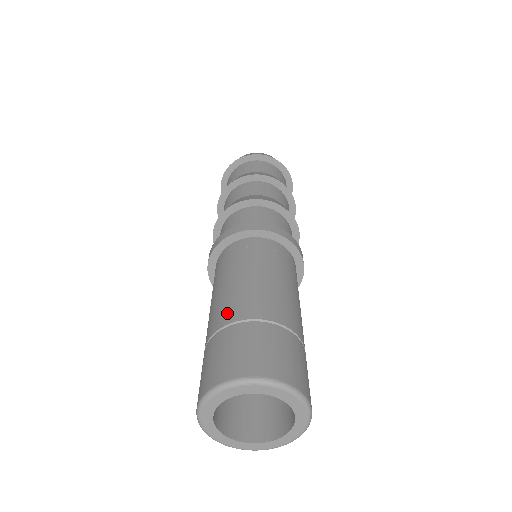
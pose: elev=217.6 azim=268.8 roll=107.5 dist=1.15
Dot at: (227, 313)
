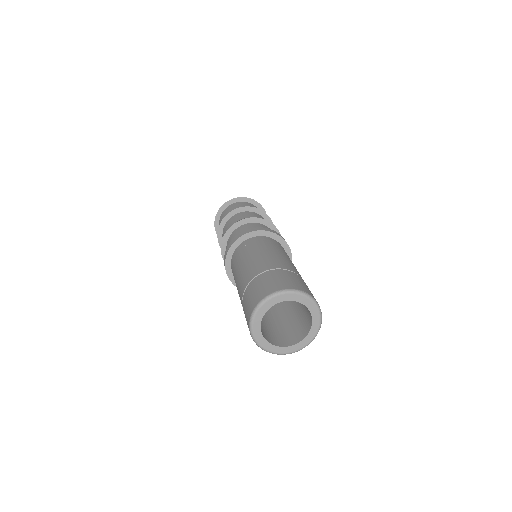
Dot at: (259, 268)
